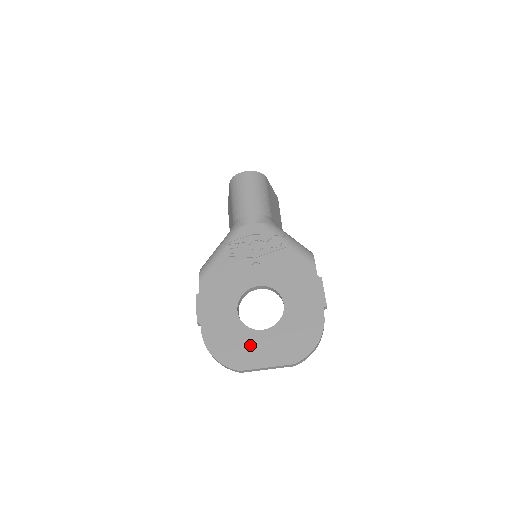
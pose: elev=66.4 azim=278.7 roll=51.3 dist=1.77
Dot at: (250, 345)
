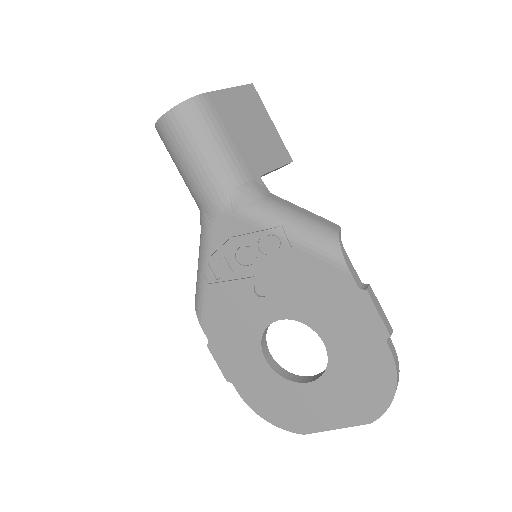
Dot at: (302, 404)
